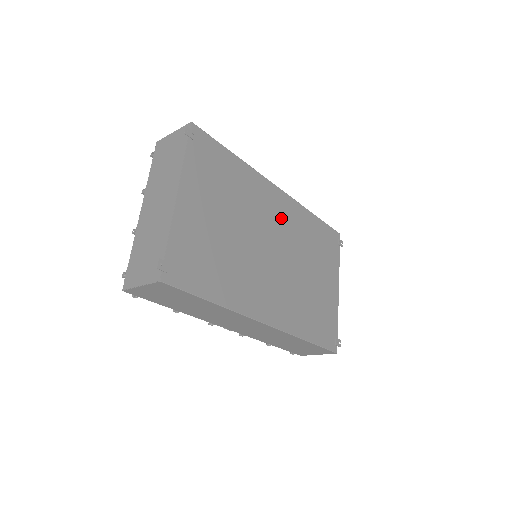
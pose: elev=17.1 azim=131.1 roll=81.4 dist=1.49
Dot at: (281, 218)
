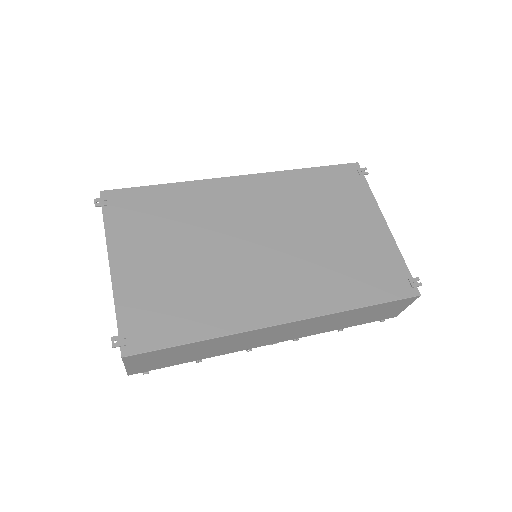
Dot at: (256, 203)
